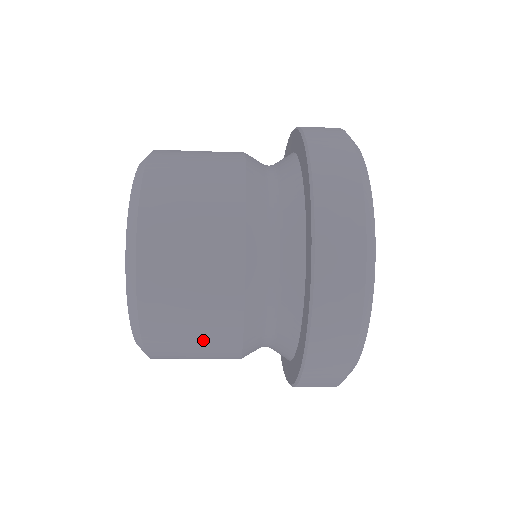
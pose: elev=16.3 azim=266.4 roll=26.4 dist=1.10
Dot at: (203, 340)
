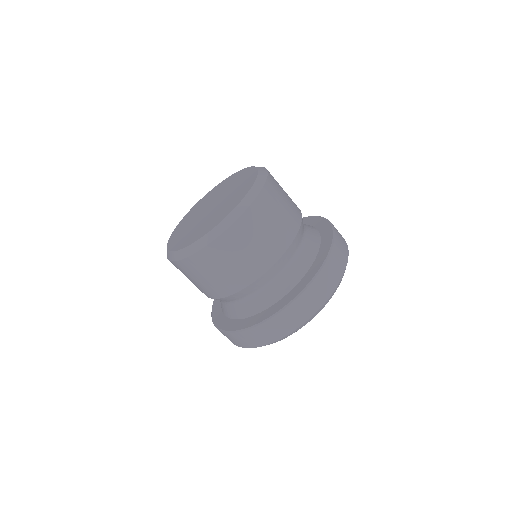
Dot at: (258, 249)
